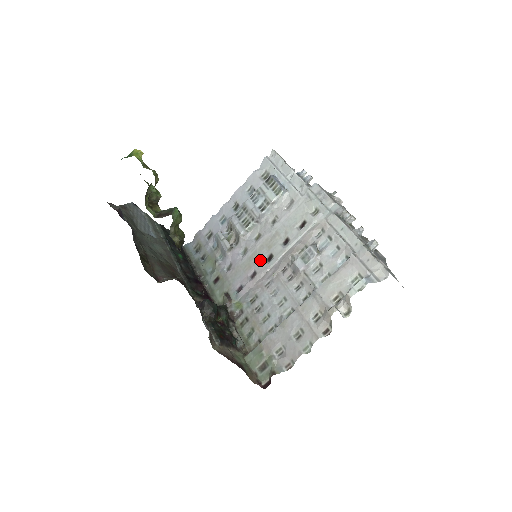
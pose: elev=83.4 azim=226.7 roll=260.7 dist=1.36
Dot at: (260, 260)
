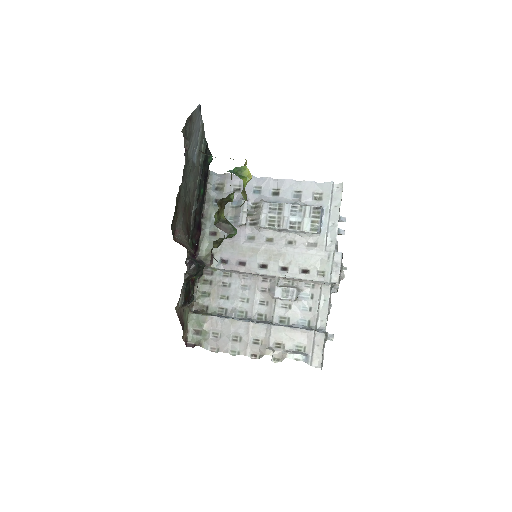
Dot at: (256, 260)
